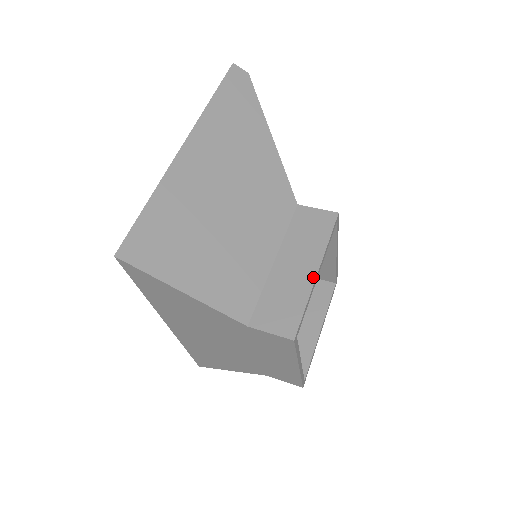
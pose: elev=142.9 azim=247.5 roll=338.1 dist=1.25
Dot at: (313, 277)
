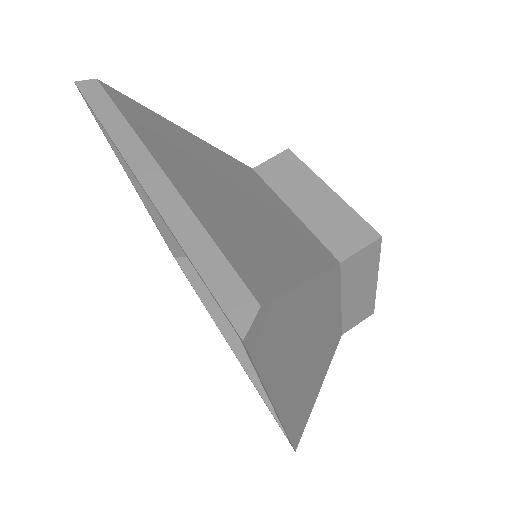
Dot at: (375, 286)
